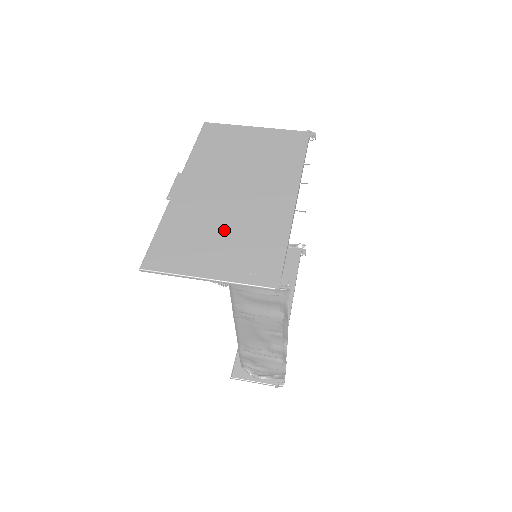
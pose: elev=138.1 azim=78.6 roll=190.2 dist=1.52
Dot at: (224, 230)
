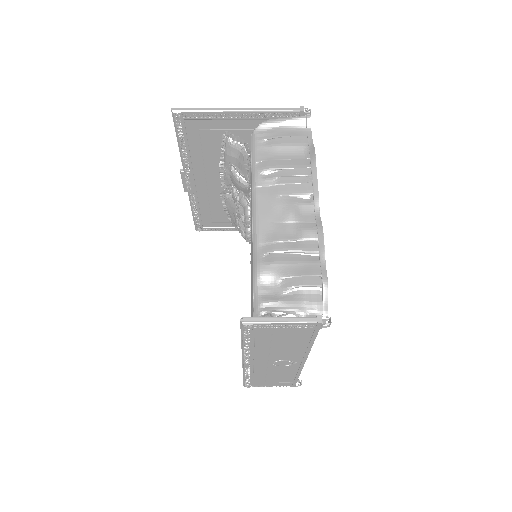
Dot at: occluded
